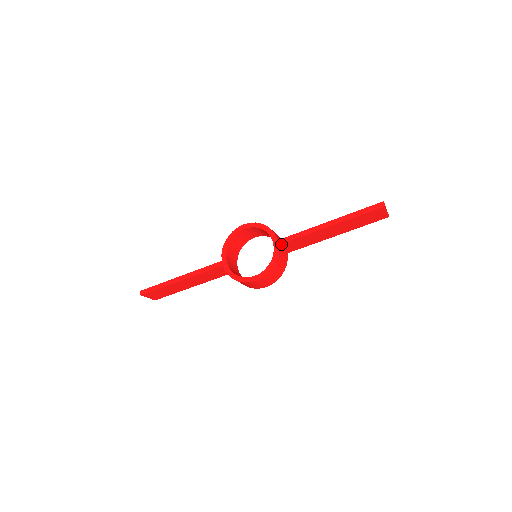
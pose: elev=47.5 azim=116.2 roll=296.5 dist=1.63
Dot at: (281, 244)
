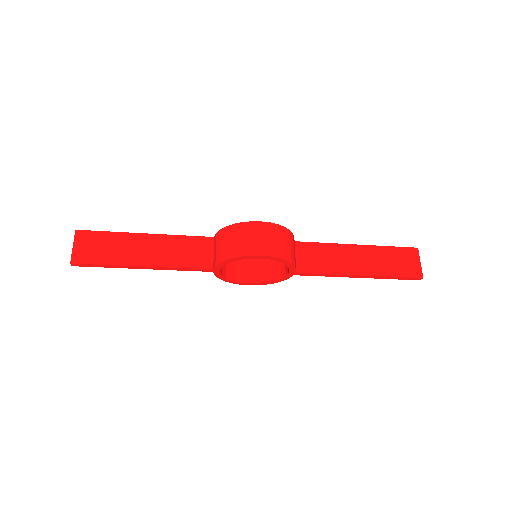
Dot at: (297, 274)
